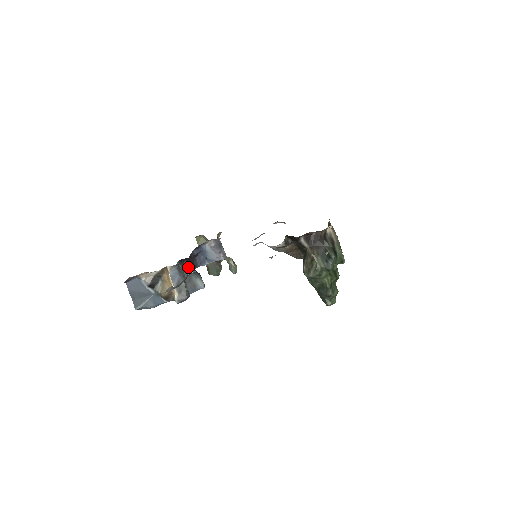
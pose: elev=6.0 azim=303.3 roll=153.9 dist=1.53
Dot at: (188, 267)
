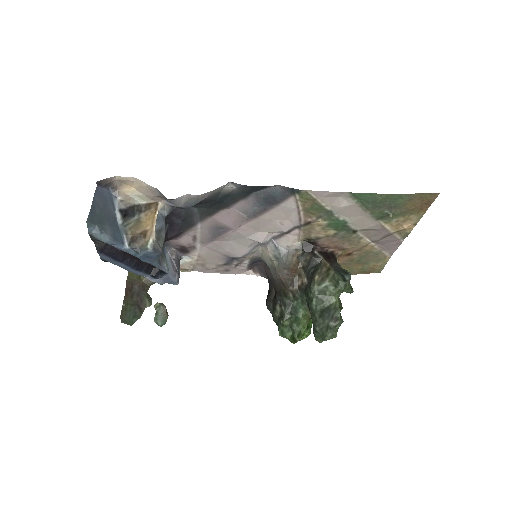
Dot at: occluded
